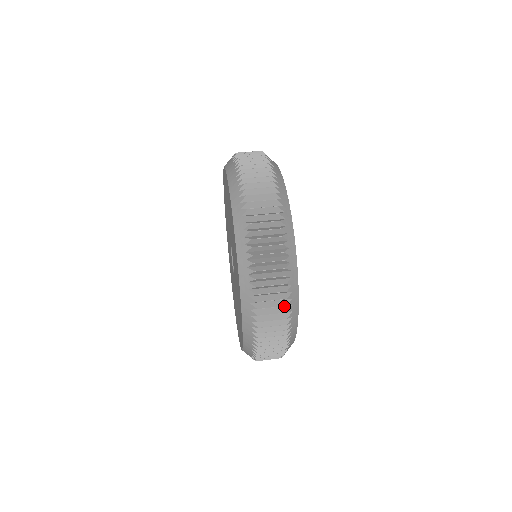
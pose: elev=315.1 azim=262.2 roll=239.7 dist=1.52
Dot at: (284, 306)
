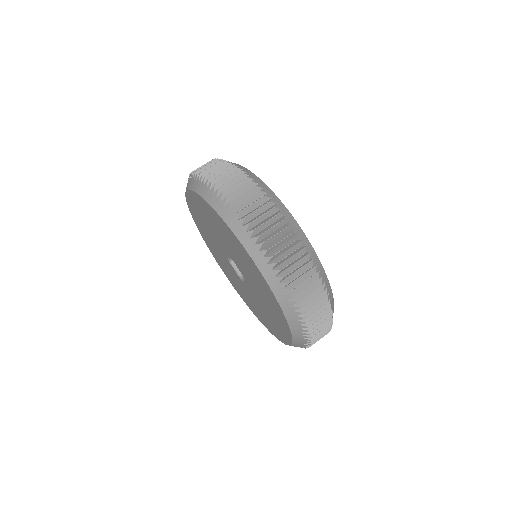
Dot at: (325, 306)
